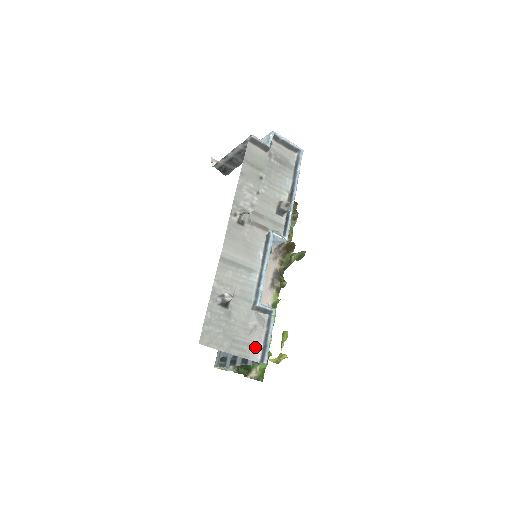
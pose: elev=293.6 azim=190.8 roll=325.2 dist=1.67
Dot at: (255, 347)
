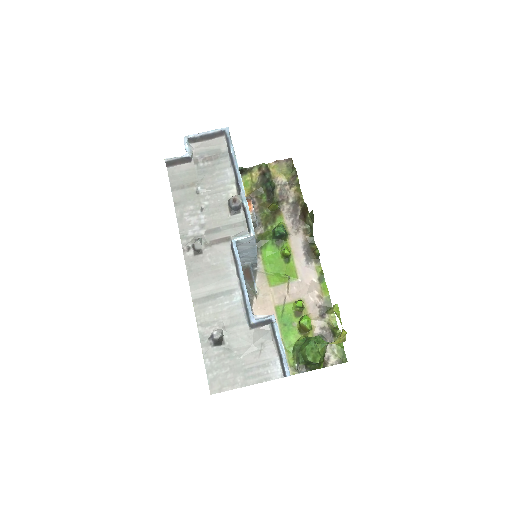
Dot at: (272, 364)
